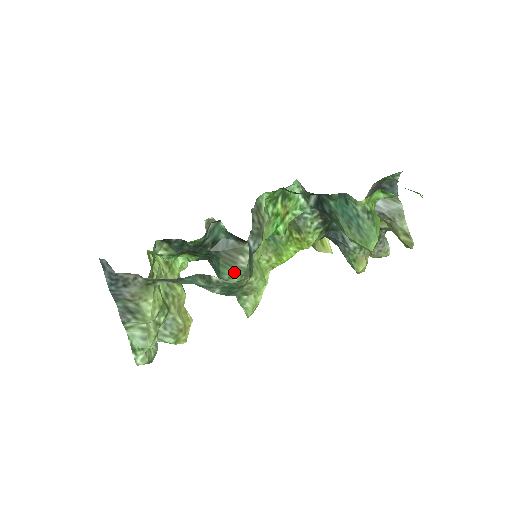
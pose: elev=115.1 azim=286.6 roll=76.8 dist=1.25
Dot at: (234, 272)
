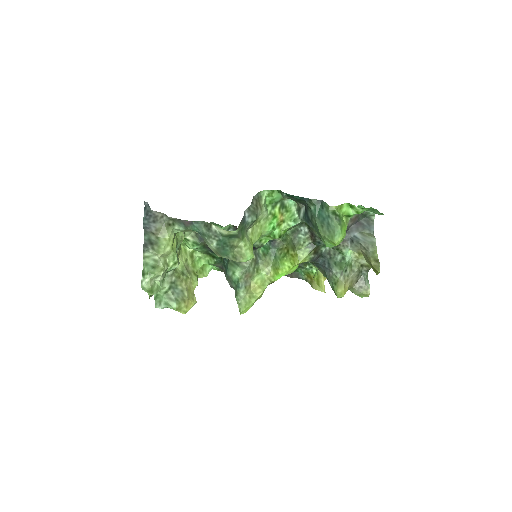
Dot at: (238, 269)
